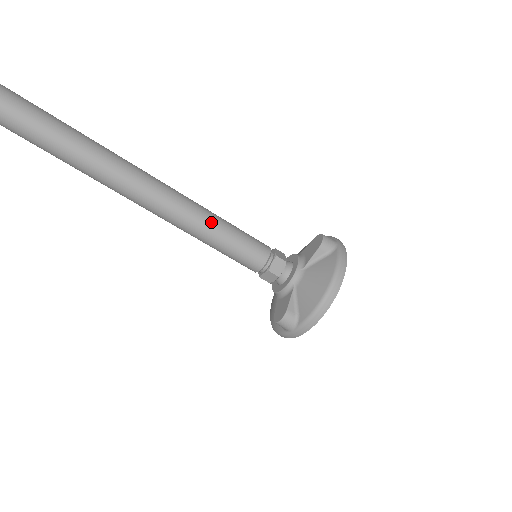
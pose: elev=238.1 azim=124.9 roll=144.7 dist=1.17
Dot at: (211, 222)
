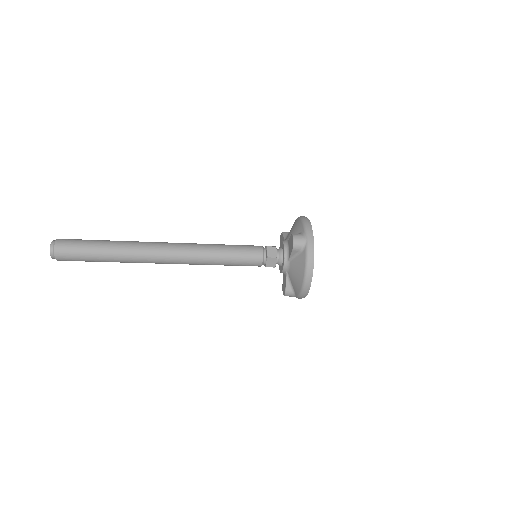
Dot at: (214, 258)
